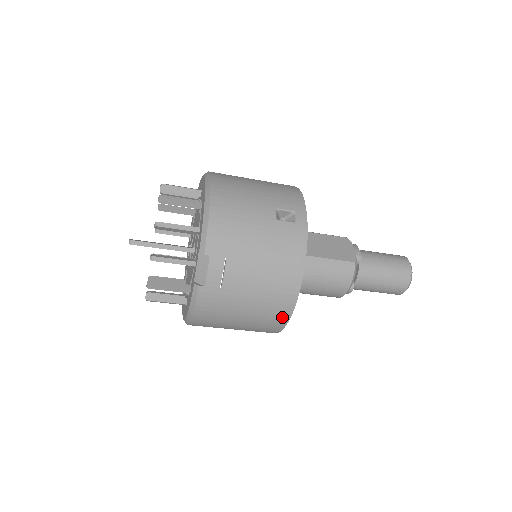
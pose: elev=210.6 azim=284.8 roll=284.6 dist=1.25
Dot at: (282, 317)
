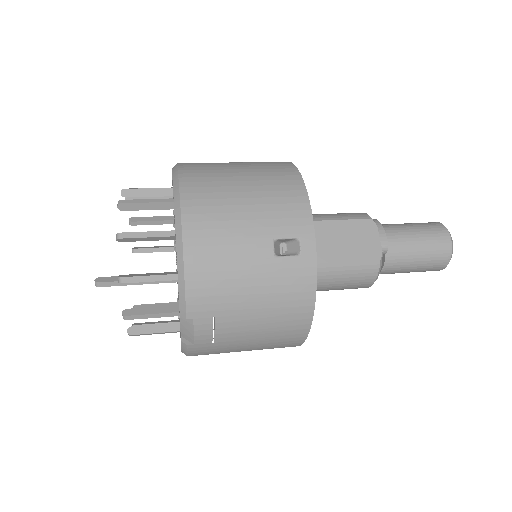
Dot at: (291, 346)
